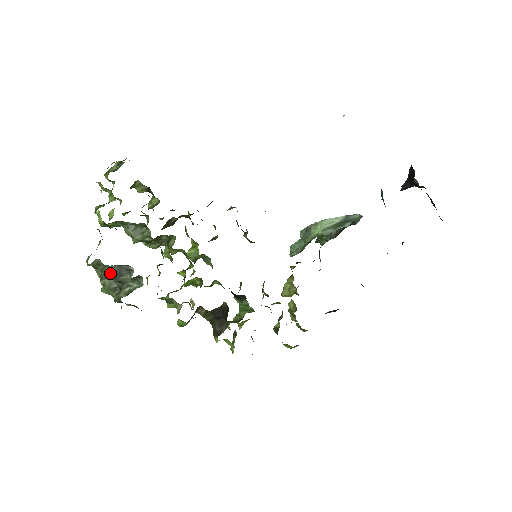
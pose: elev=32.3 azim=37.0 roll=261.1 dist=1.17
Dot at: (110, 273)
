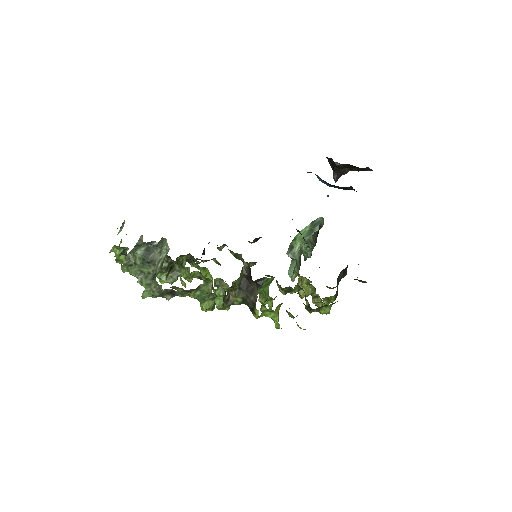
Dot at: (141, 258)
